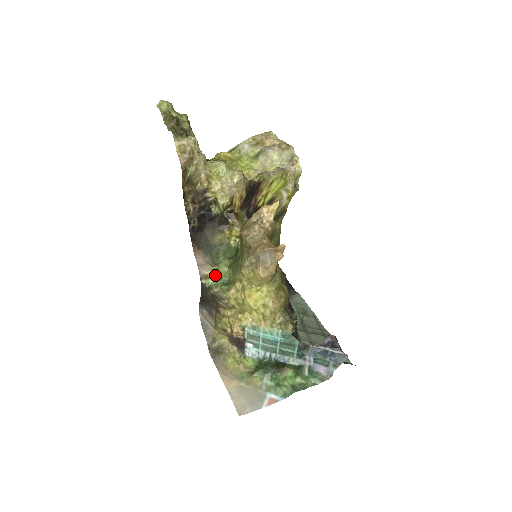
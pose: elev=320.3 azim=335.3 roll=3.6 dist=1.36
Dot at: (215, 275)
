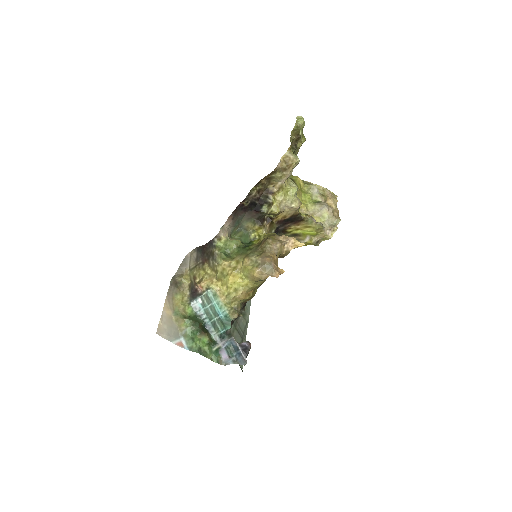
Dot at: (225, 243)
